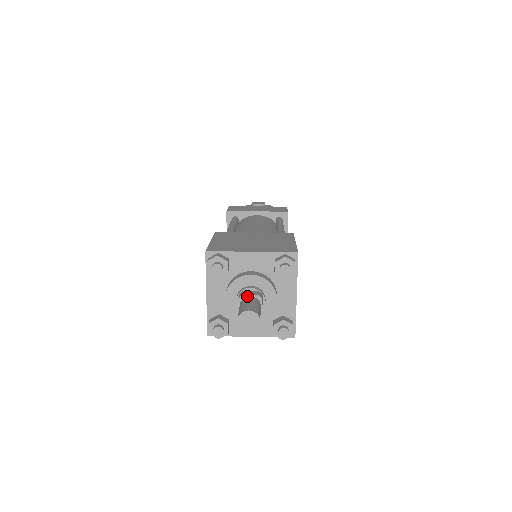
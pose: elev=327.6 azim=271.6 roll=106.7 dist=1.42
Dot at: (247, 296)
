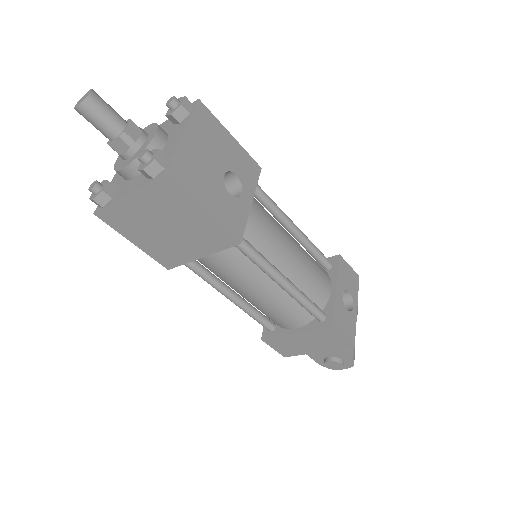
Dot at: occluded
